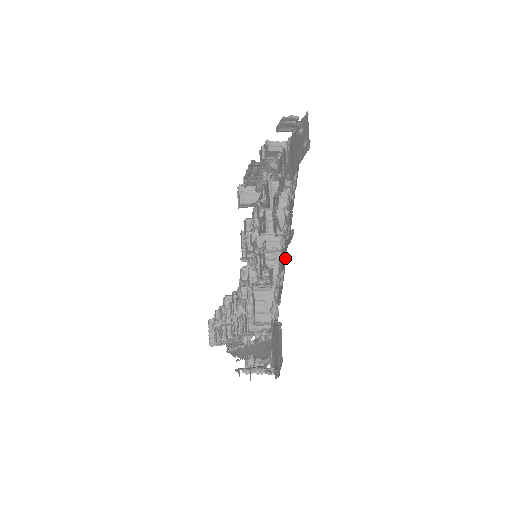
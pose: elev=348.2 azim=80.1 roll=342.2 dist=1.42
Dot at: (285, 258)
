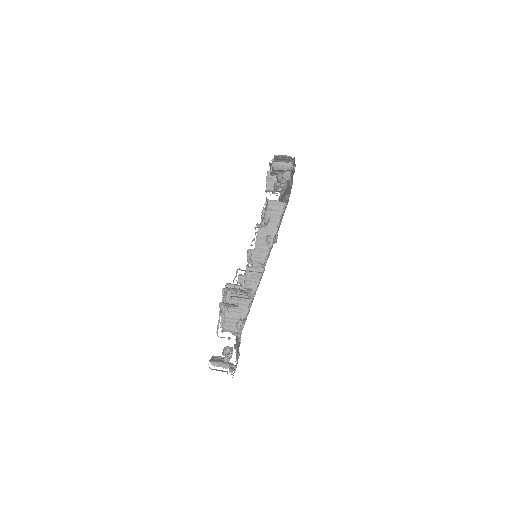
Dot at: occluded
